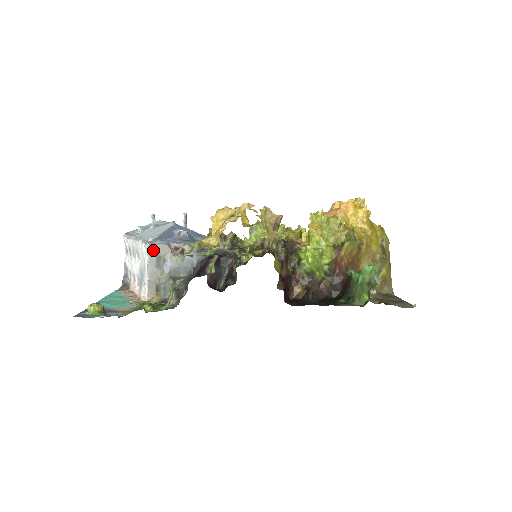
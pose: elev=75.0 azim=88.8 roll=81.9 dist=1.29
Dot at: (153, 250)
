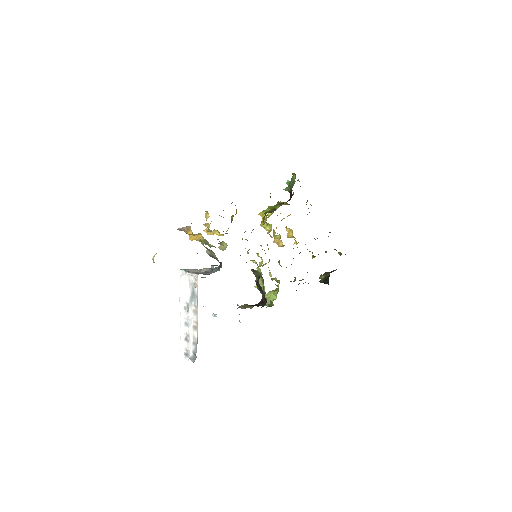
Dot at: occluded
